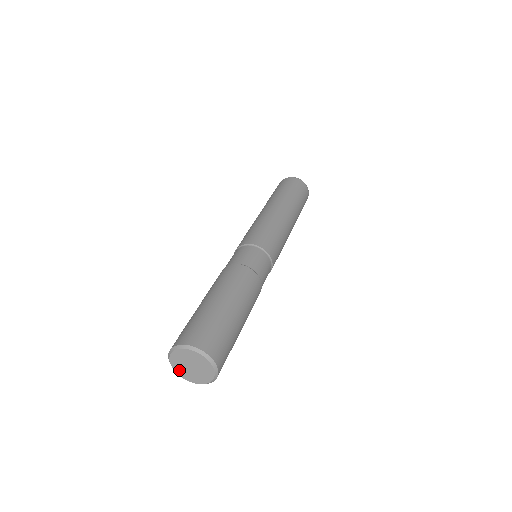
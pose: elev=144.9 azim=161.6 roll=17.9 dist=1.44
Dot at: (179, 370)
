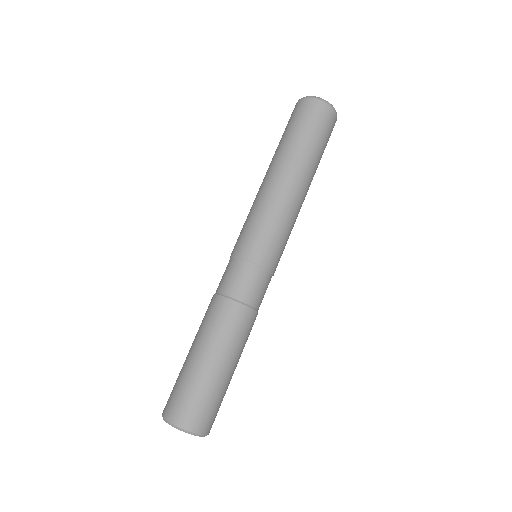
Dot at: occluded
